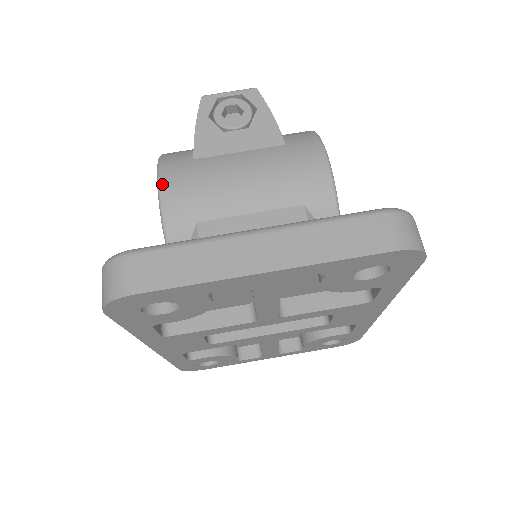
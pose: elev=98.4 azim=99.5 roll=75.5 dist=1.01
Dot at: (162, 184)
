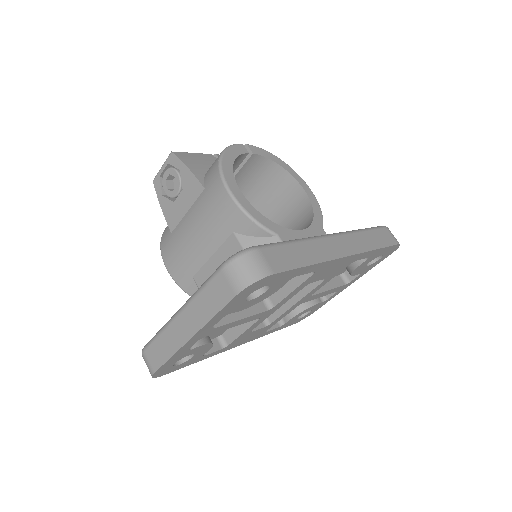
Dot at: (165, 263)
